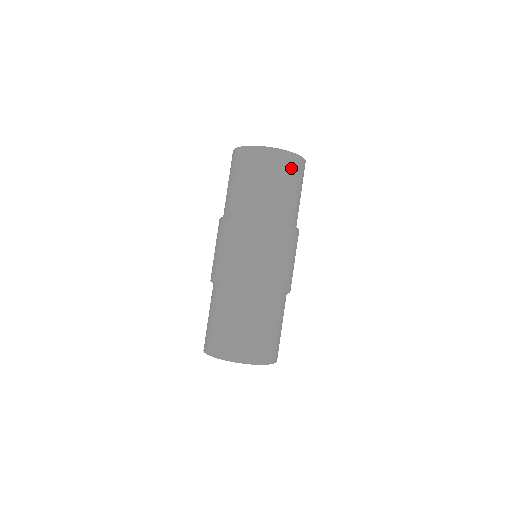
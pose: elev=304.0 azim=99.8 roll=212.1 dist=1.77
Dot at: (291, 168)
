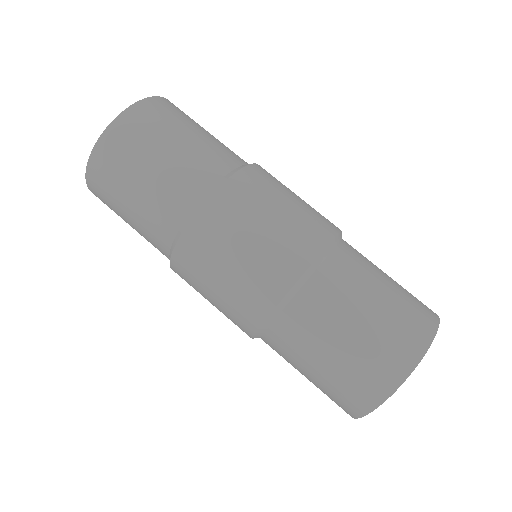
Dot at: (170, 112)
